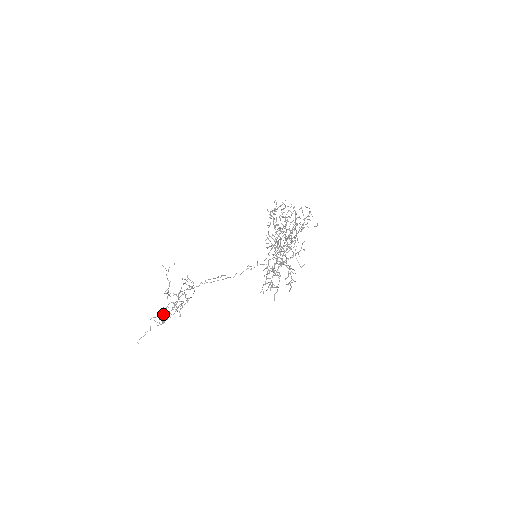
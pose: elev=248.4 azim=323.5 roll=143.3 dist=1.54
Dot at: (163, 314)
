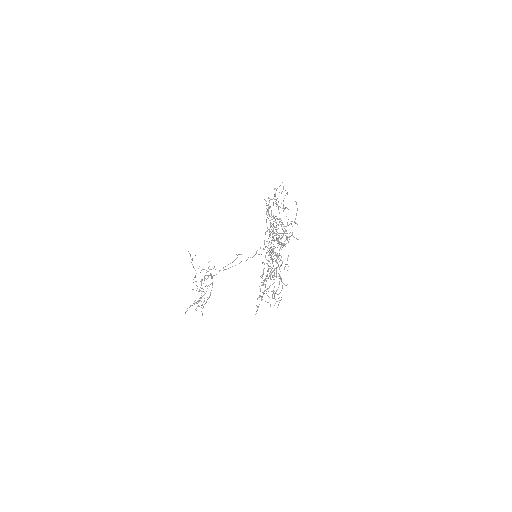
Dot at: (199, 290)
